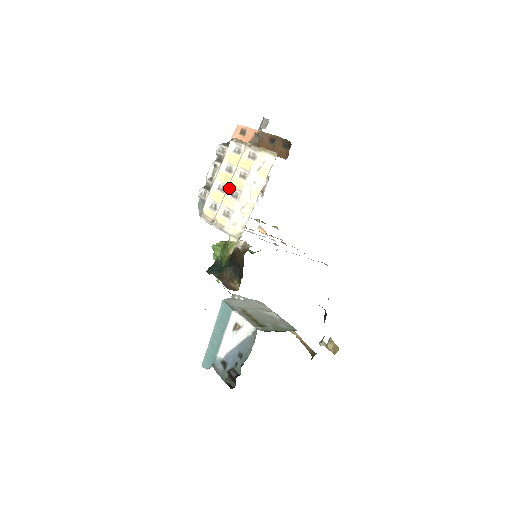
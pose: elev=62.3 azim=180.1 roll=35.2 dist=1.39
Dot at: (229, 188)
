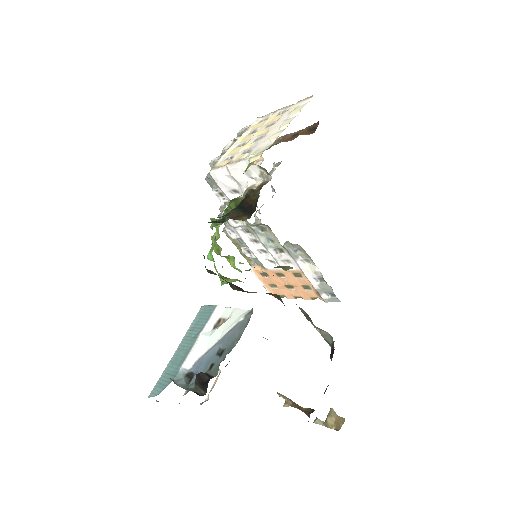
Dot at: (252, 138)
